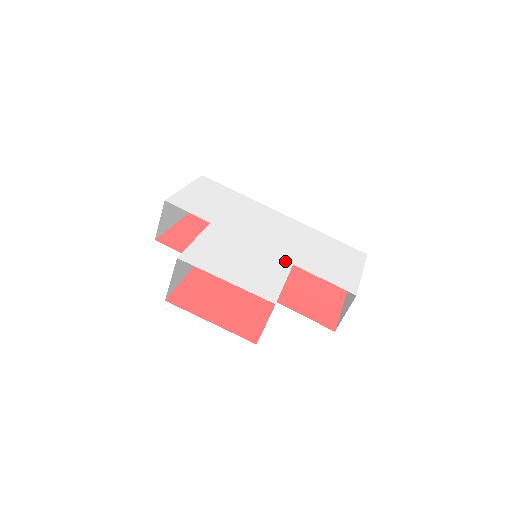
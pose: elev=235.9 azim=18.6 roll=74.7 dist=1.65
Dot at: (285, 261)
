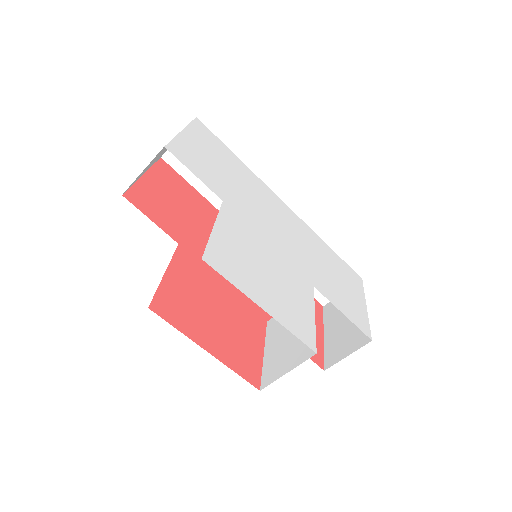
Dot at: (306, 280)
